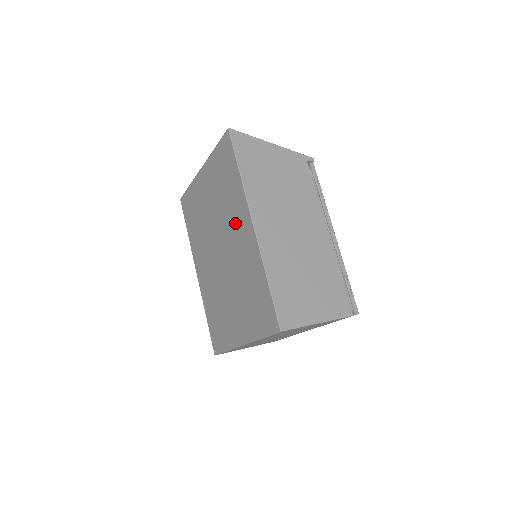
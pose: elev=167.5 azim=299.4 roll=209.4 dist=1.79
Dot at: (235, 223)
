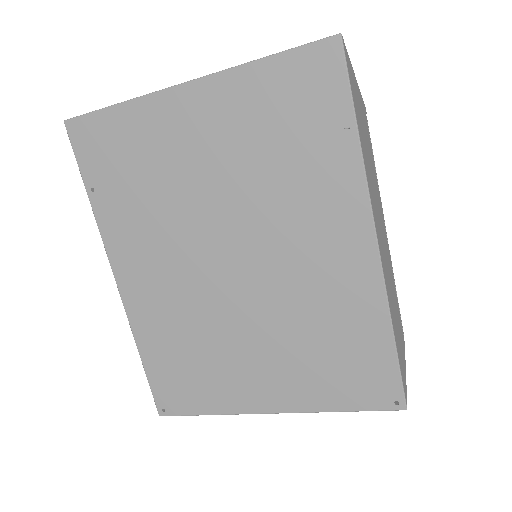
Dot at: (310, 225)
